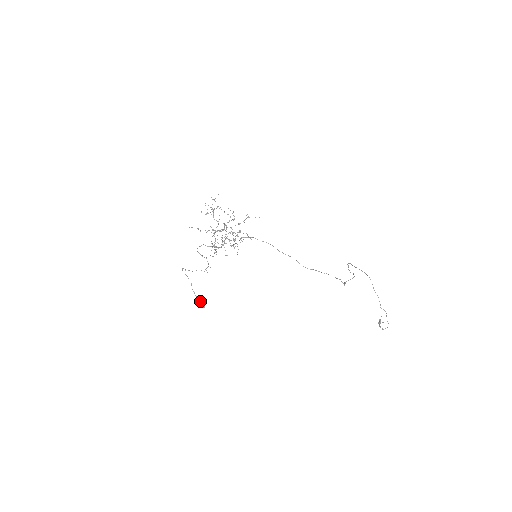
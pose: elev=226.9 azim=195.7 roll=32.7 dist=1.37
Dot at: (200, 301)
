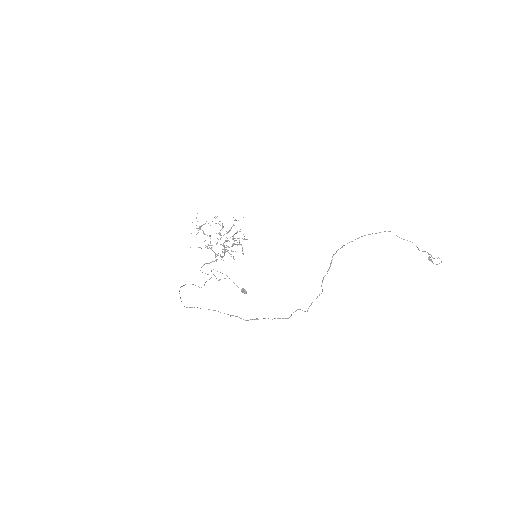
Dot at: occluded
